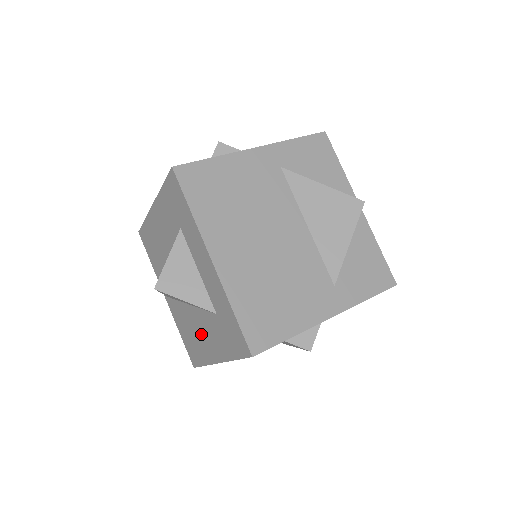
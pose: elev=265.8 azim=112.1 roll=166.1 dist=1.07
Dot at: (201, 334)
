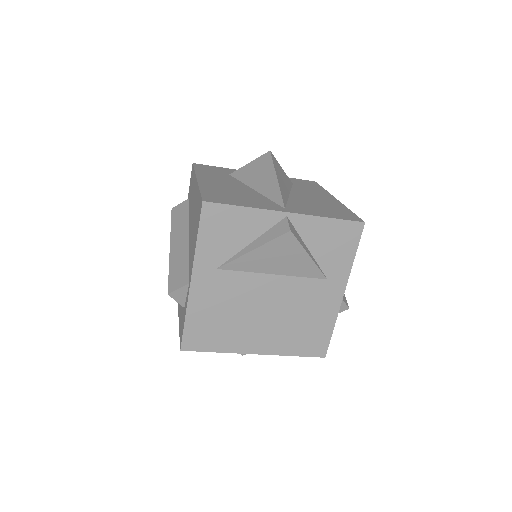
Dot at: occluded
